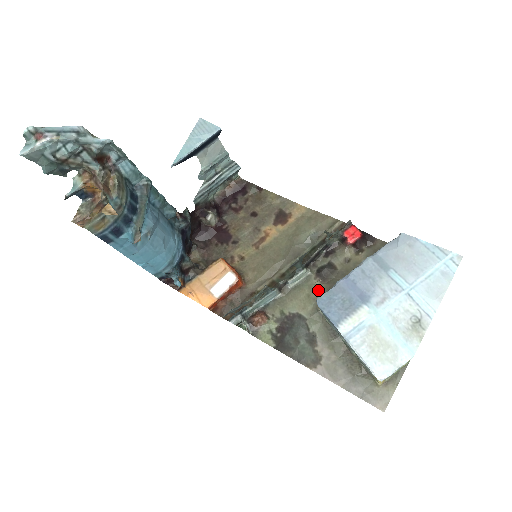
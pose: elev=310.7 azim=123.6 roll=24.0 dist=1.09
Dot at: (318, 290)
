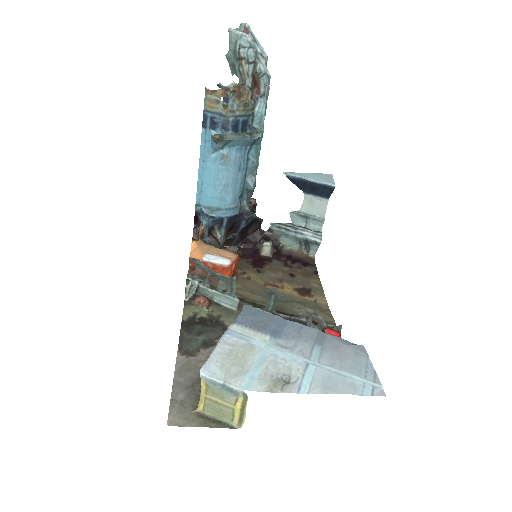
Dot at: occluded
